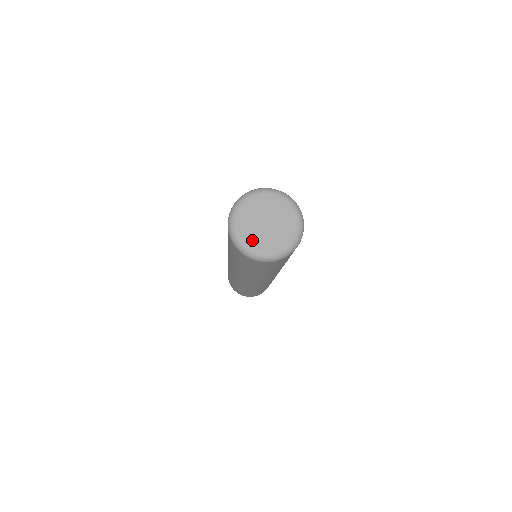
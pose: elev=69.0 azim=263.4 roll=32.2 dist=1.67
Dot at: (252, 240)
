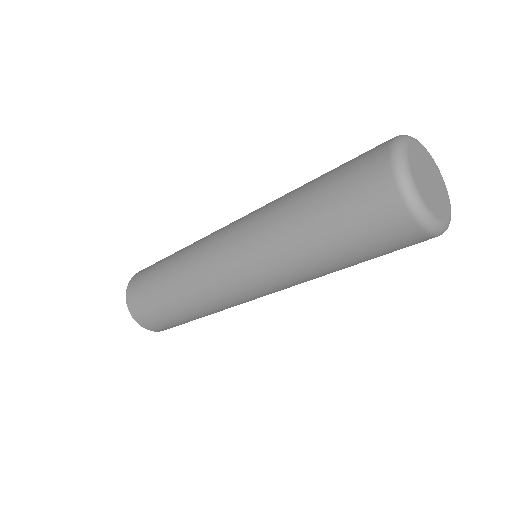
Dot at: (415, 171)
